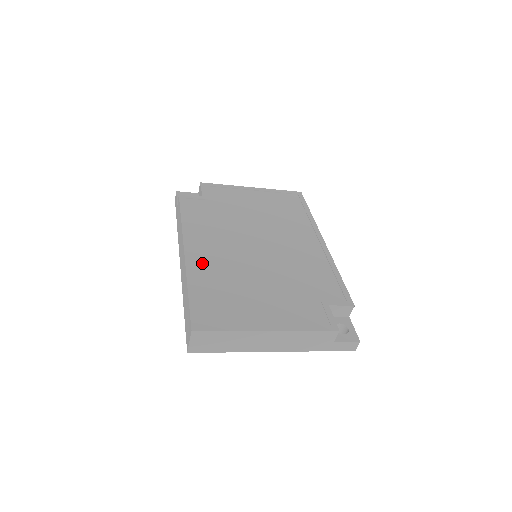
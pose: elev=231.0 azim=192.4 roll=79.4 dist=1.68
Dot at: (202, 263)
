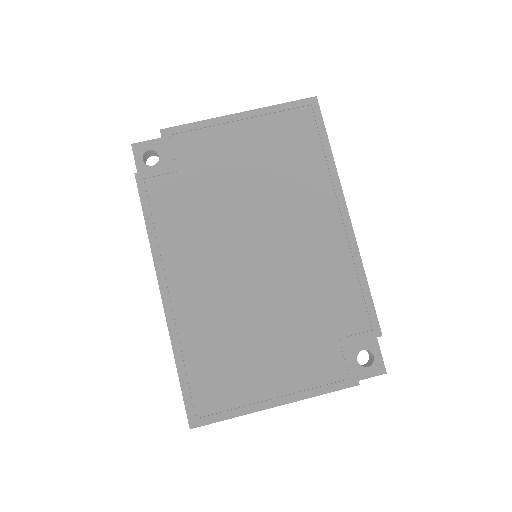
Dot at: (187, 313)
